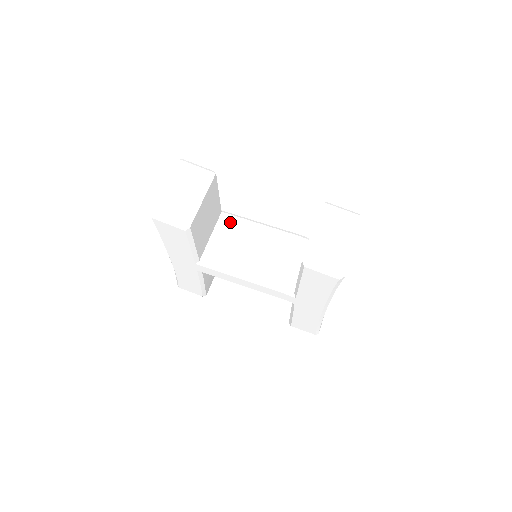
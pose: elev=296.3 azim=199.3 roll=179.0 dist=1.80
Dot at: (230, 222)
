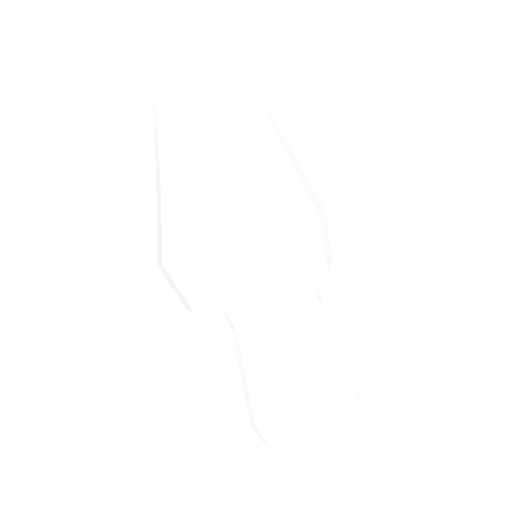
Dot at: occluded
